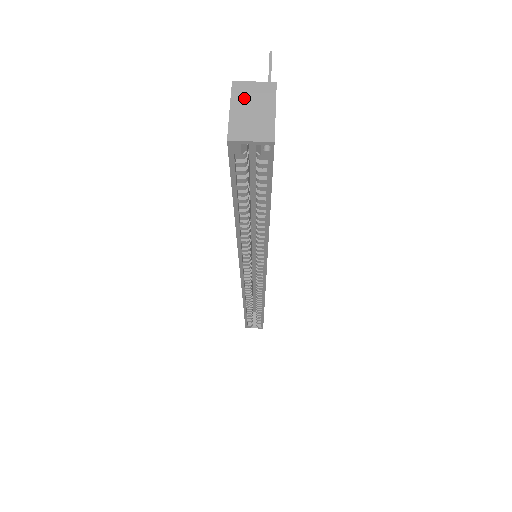
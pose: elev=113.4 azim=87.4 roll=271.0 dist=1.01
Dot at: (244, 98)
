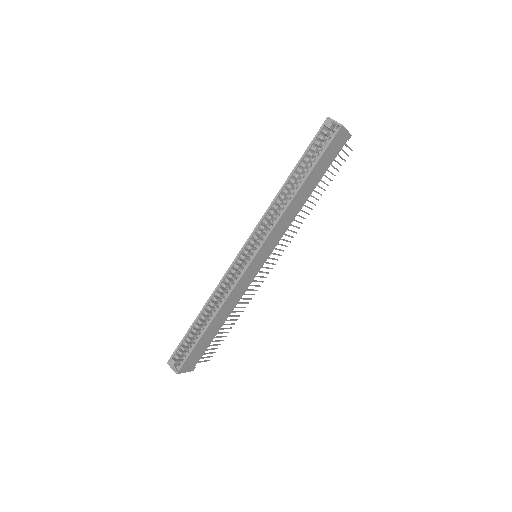
Dot at: occluded
